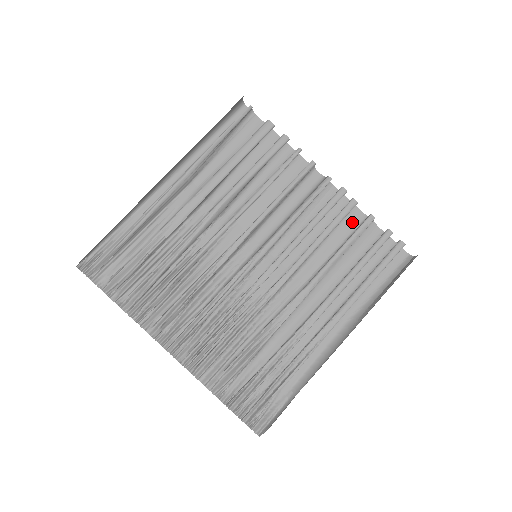
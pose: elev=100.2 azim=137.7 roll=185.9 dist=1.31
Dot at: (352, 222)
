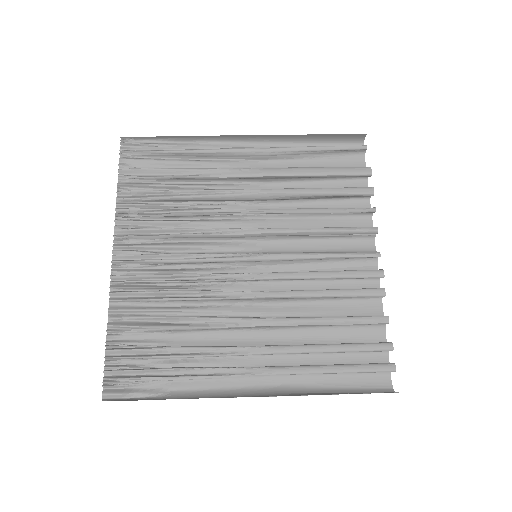
Dot at: (365, 310)
